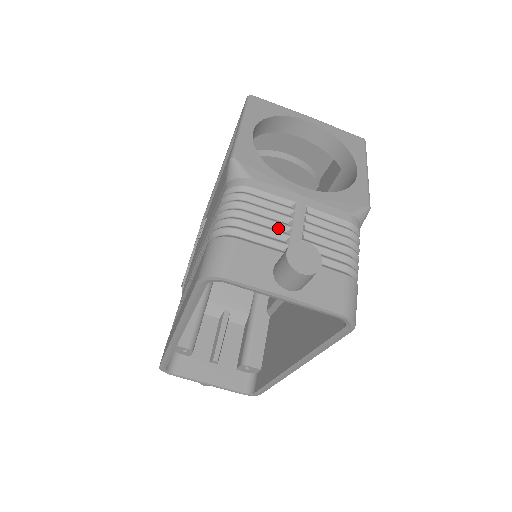
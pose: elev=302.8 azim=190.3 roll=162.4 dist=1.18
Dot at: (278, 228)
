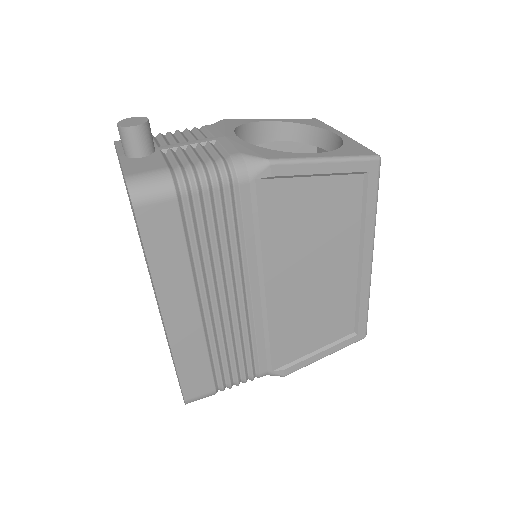
Dot at: (181, 142)
